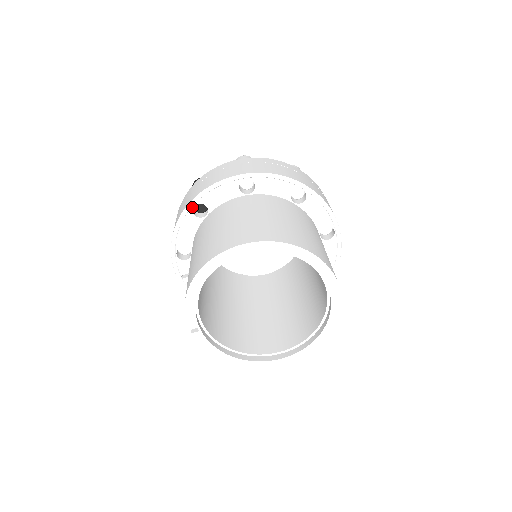
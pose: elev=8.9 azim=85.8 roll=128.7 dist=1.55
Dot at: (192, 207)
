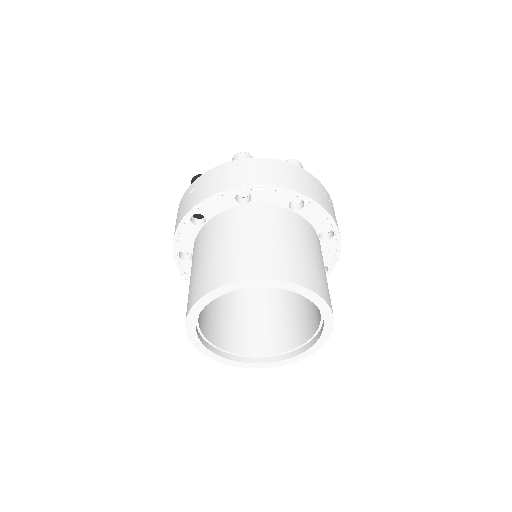
Dot at: (190, 217)
